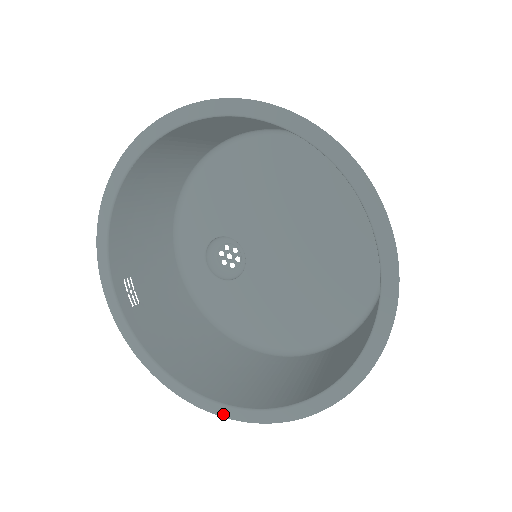
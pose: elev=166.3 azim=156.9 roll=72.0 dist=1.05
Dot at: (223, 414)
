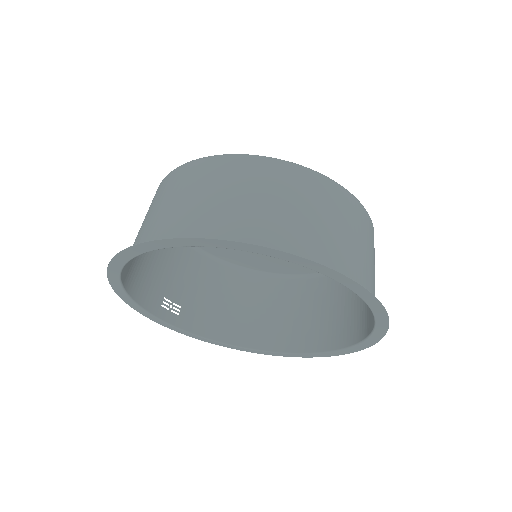
Dot at: occluded
